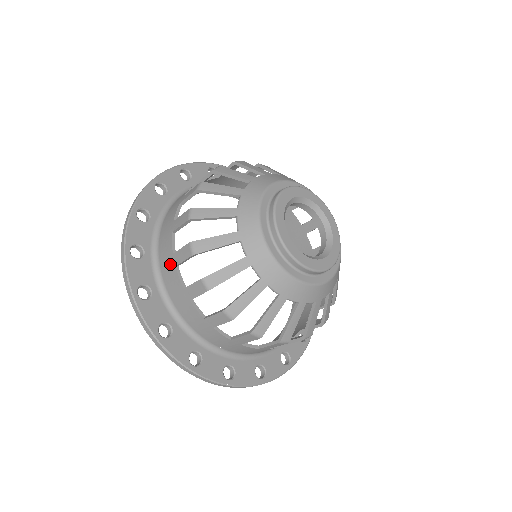
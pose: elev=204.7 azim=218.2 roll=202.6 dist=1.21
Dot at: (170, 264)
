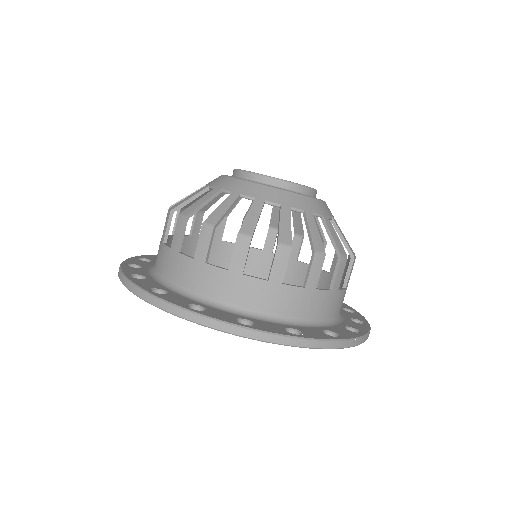
Dot at: occluded
